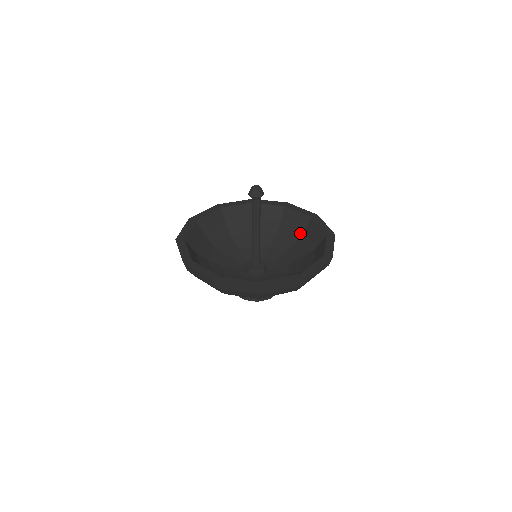
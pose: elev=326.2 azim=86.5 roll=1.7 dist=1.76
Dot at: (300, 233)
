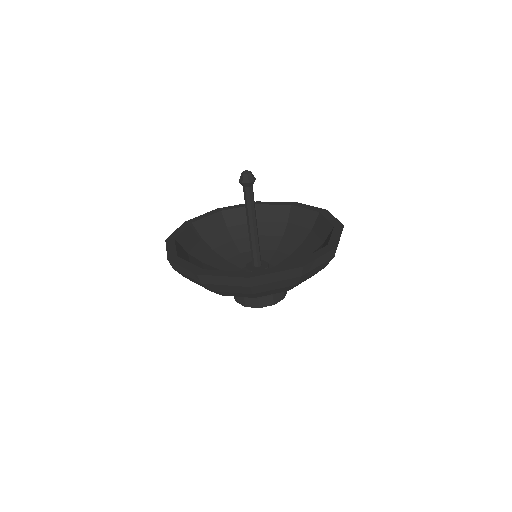
Dot at: occluded
